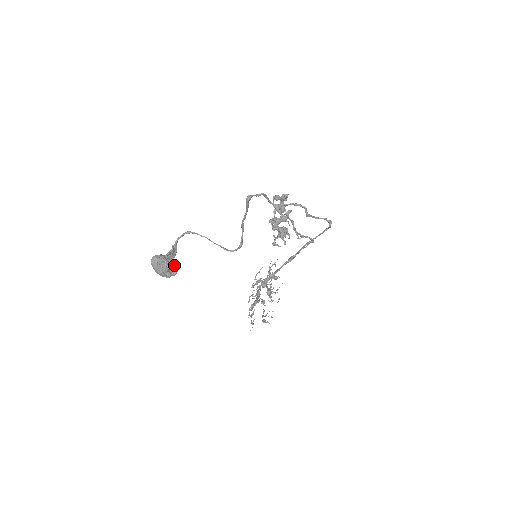
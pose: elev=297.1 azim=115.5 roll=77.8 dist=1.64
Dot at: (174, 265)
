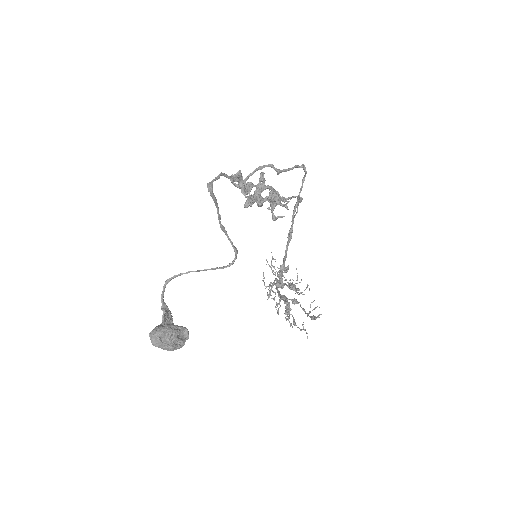
Dot at: (180, 327)
